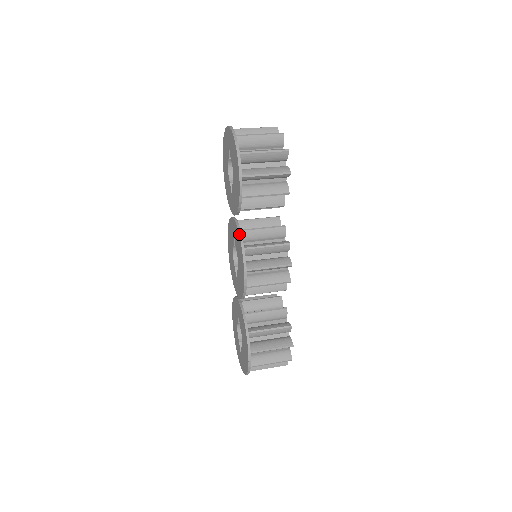
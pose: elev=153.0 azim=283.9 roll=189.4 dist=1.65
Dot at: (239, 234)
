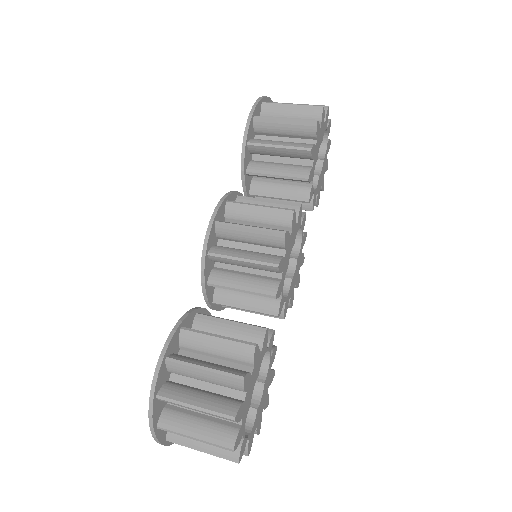
Dot at: (231, 191)
